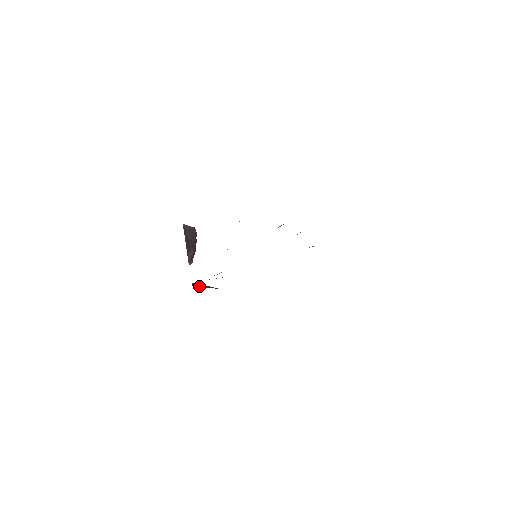
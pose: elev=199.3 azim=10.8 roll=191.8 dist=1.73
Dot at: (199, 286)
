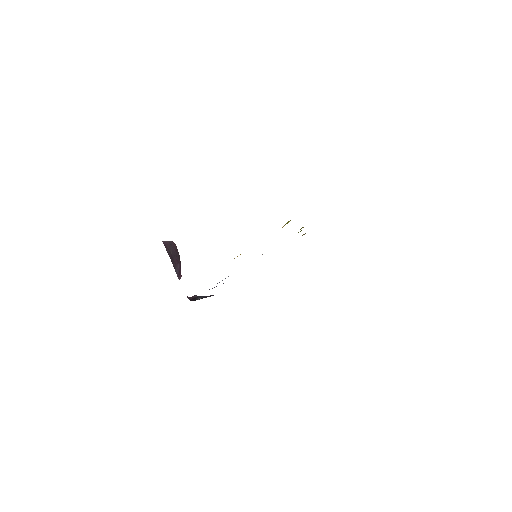
Dot at: (196, 298)
